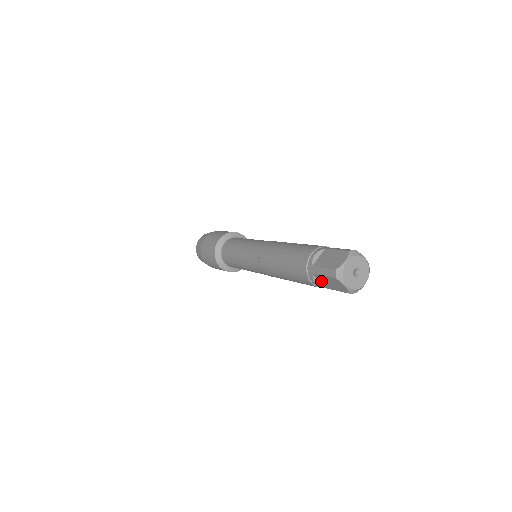
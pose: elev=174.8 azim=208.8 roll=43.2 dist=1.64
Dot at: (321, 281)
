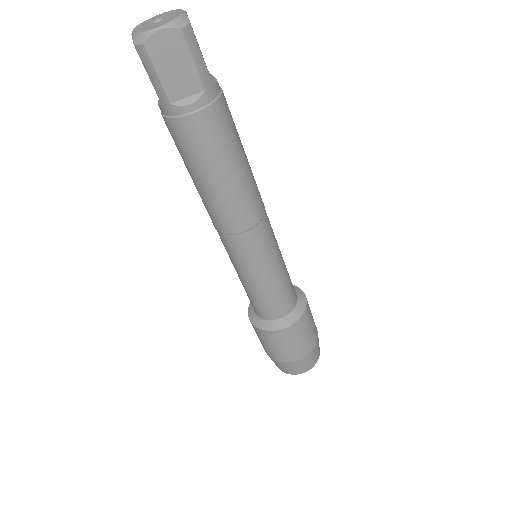
Dot at: (184, 92)
